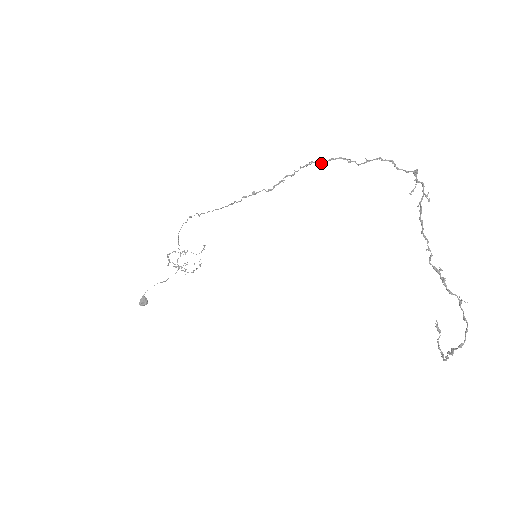
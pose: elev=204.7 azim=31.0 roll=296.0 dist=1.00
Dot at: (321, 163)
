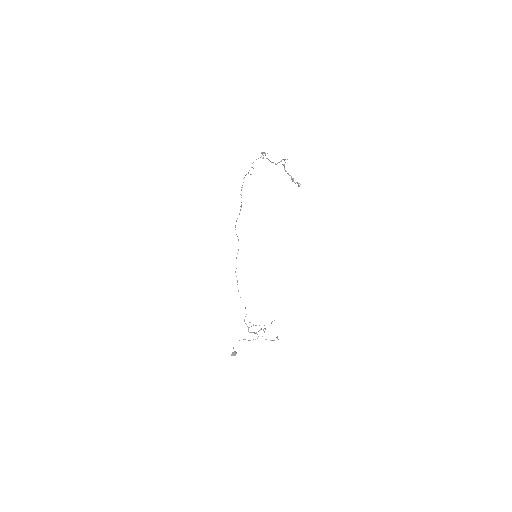
Dot at: occluded
